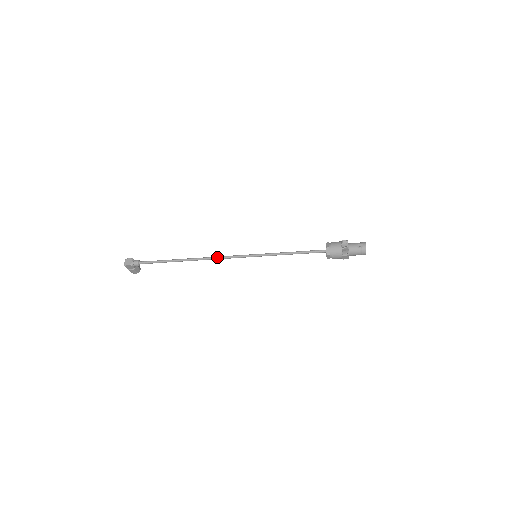
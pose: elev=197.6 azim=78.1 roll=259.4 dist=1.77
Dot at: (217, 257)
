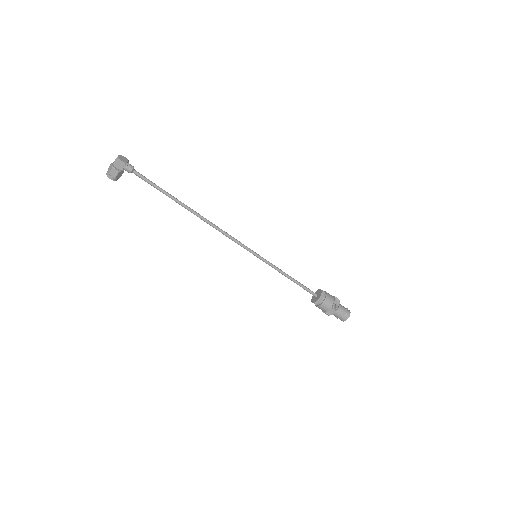
Dot at: (221, 229)
